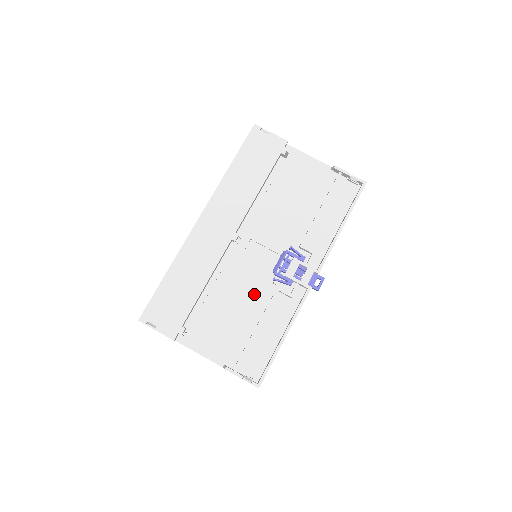
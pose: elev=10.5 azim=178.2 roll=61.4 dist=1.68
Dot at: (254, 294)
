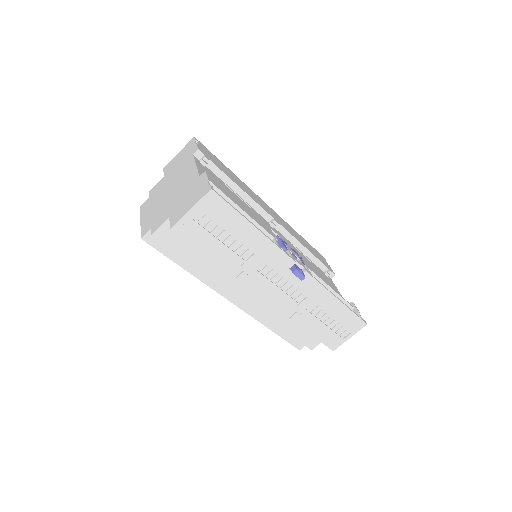
Dot at: occluded
